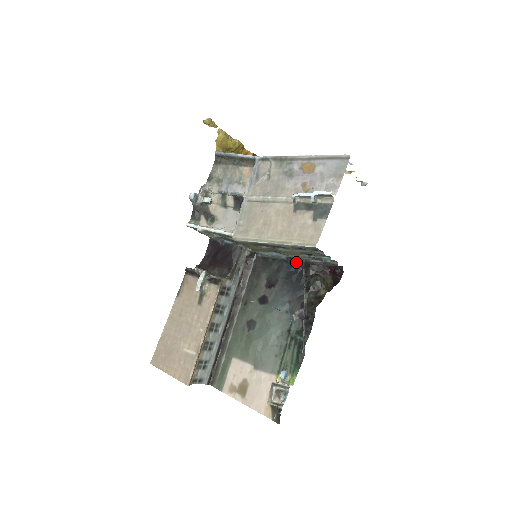
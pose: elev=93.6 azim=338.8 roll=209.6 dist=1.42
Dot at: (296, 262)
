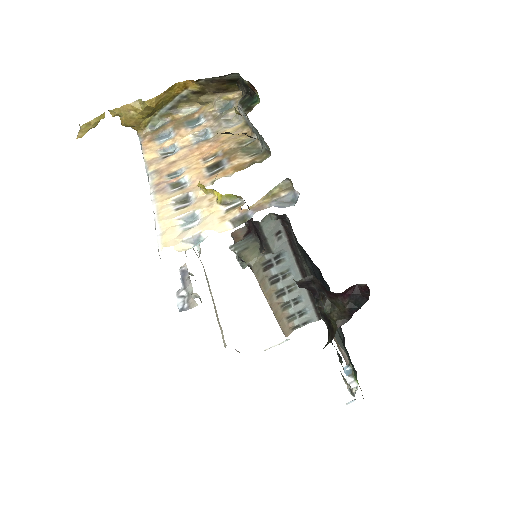
Dot at: occluded
